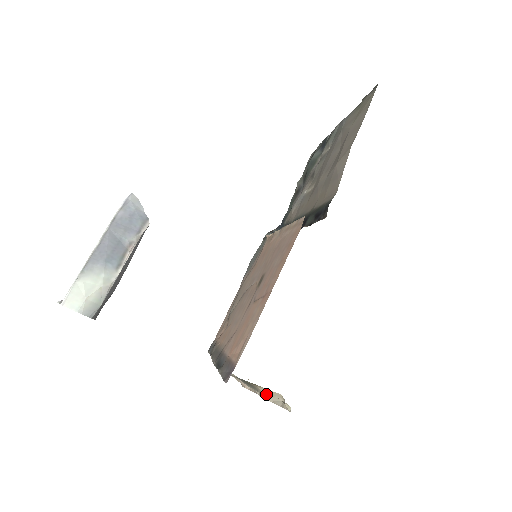
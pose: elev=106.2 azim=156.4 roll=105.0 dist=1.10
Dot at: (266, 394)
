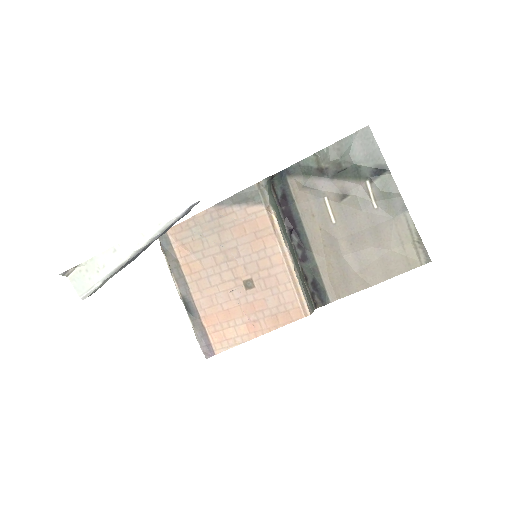
Dot at: occluded
